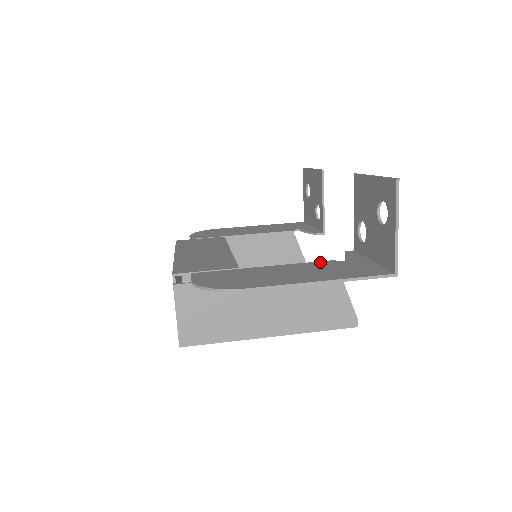
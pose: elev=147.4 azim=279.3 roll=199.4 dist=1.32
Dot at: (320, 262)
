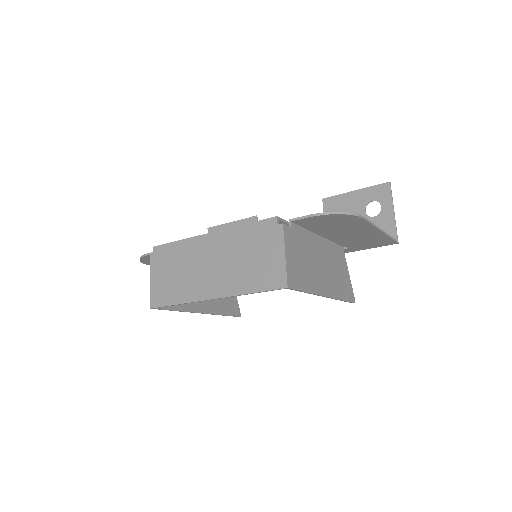
Dot at: occluded
